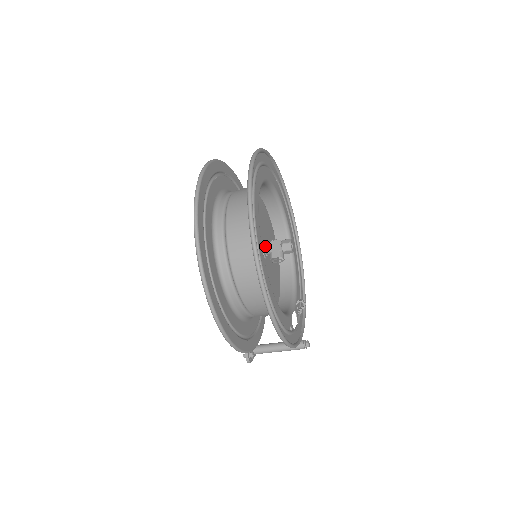
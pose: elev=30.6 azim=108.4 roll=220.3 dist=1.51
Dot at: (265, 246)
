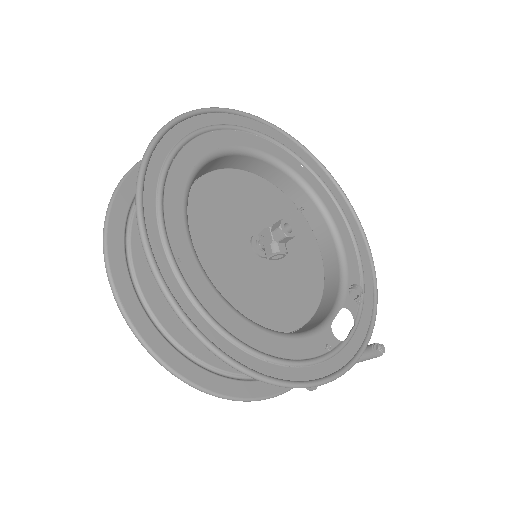
Dot at: (257, 241)
